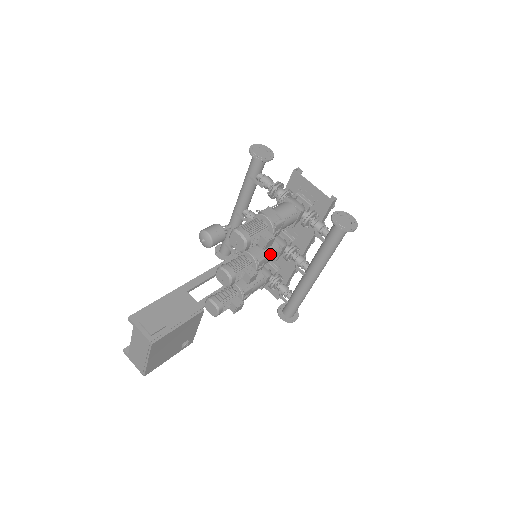
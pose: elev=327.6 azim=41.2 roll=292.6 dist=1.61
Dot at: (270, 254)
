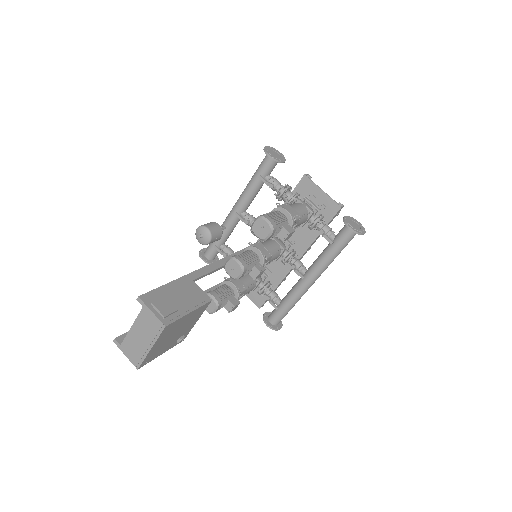
Dot at: (273, 254)
